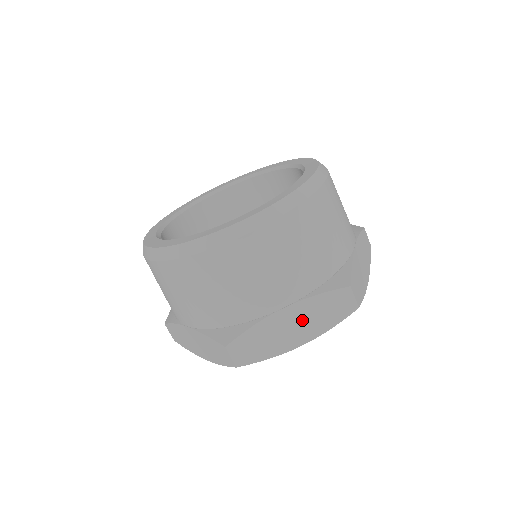
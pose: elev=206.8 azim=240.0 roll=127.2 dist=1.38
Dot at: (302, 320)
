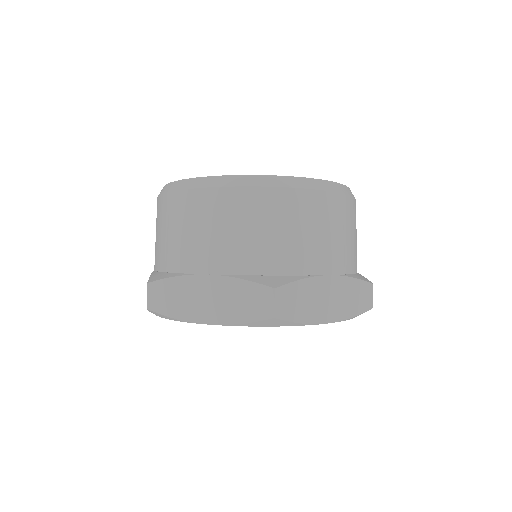
Dot at: (336, 296)
